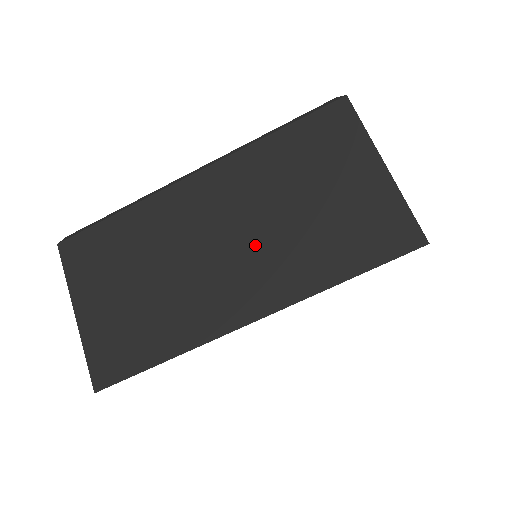
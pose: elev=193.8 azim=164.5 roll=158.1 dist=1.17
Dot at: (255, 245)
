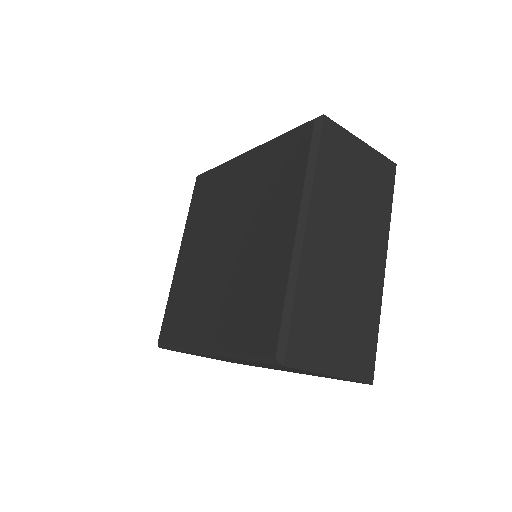
Dot at: (359, 233)
